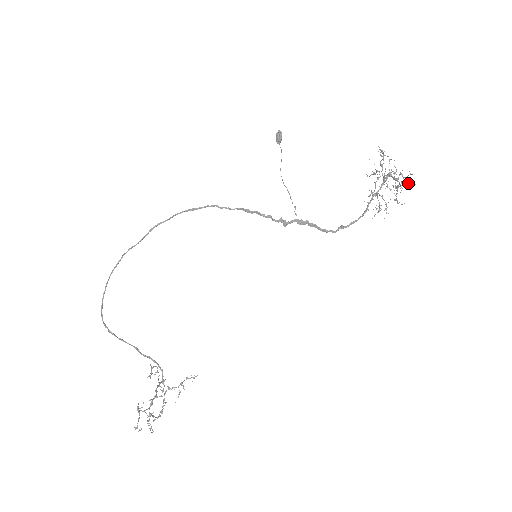
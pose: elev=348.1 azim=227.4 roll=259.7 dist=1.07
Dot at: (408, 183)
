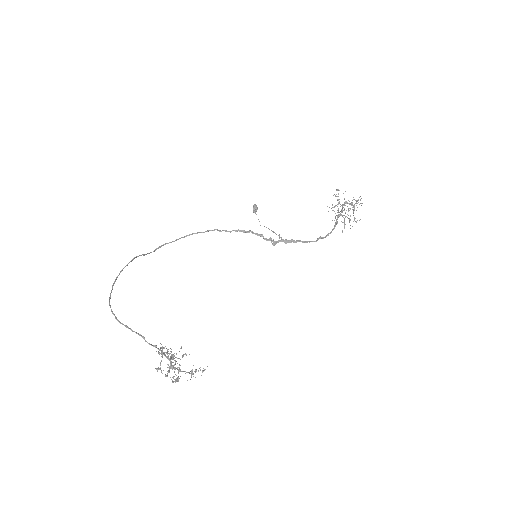
Dot at: (360, 203)
